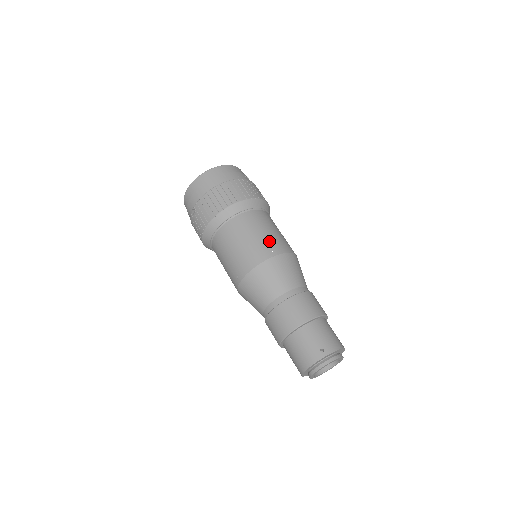
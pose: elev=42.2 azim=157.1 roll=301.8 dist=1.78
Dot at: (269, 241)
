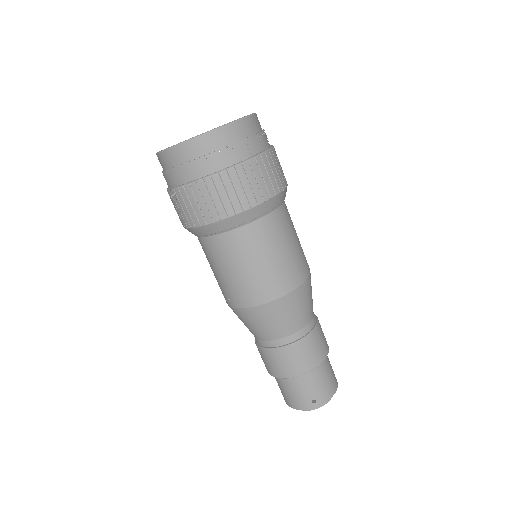
Dot at: (279, 272)
